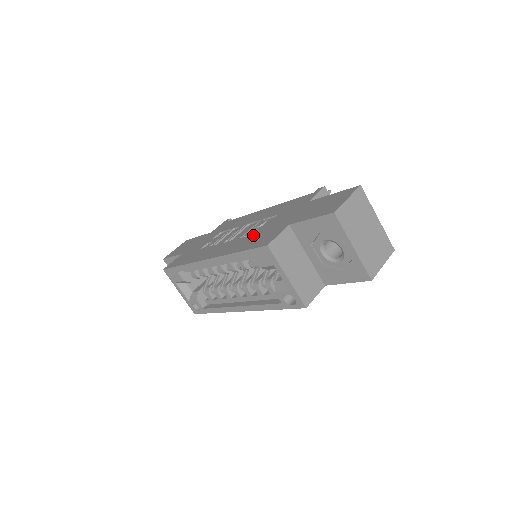
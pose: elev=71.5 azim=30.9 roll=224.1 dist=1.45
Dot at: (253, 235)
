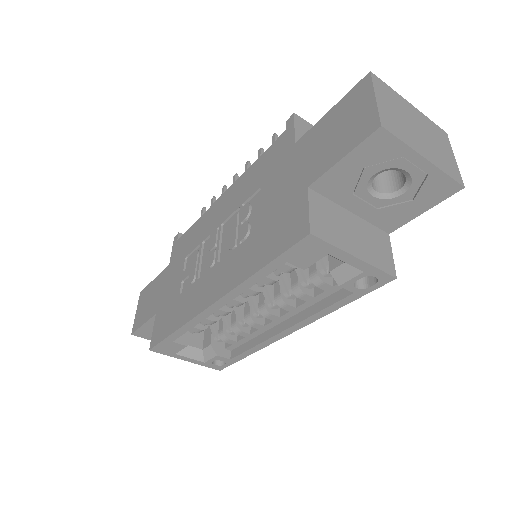
Dot at: (255, 233)
